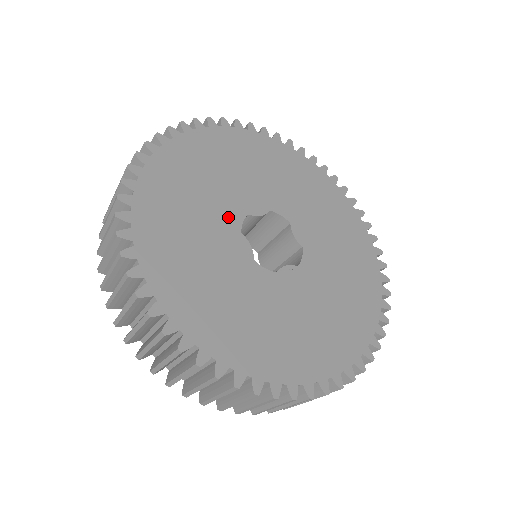
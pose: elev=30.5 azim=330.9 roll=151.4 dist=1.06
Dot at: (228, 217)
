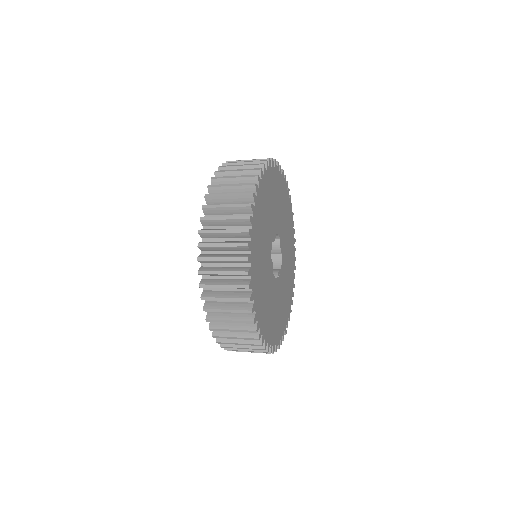
Dot at: (269, 249)
